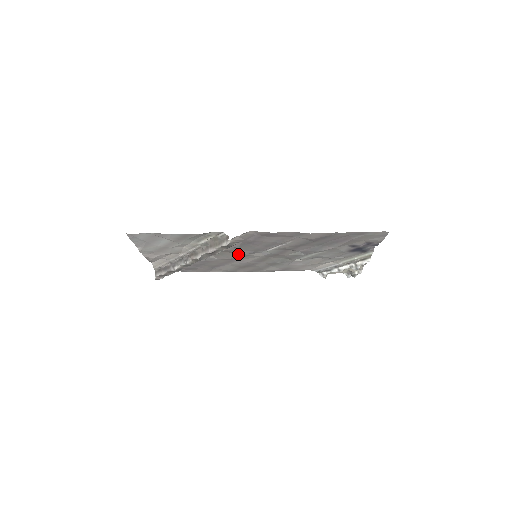
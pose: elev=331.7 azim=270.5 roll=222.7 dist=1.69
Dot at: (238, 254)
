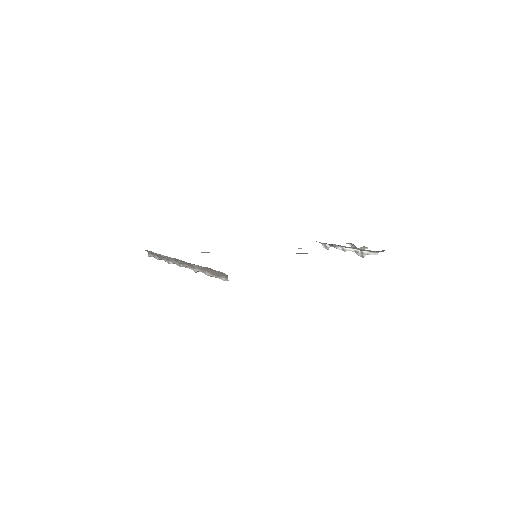
Dot at: occluded
